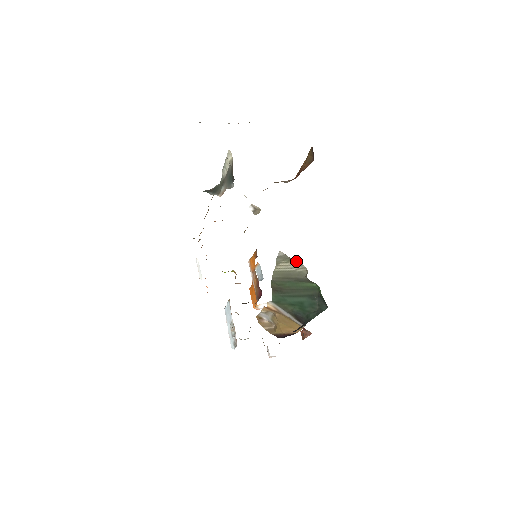
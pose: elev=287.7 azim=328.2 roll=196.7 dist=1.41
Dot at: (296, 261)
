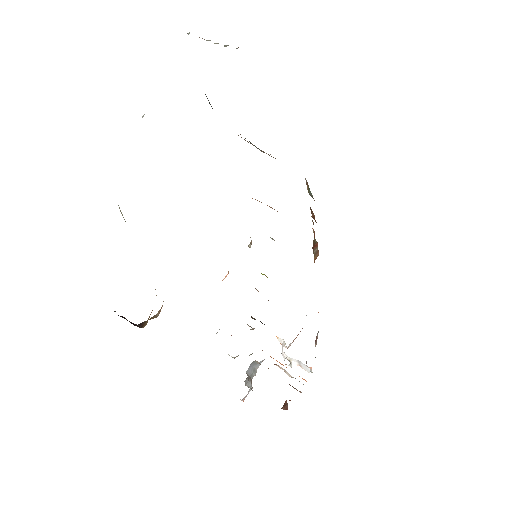
Dot at: occluded
